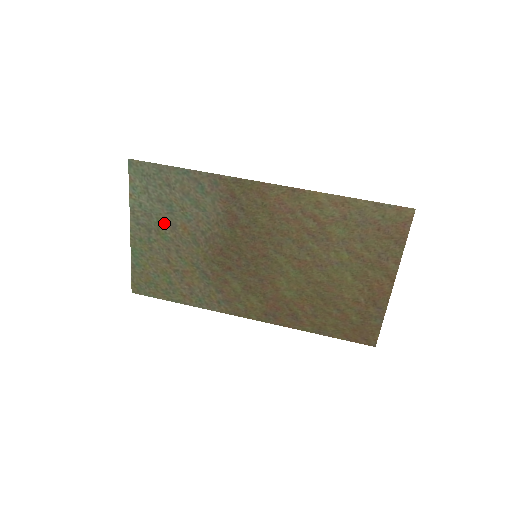
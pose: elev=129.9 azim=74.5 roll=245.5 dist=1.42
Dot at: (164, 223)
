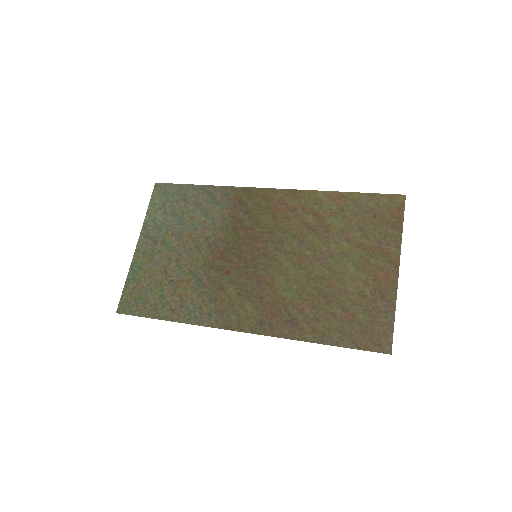
Dot at: (172, 234)
